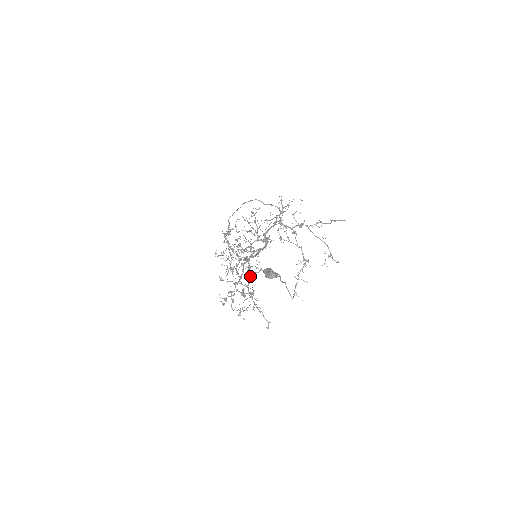
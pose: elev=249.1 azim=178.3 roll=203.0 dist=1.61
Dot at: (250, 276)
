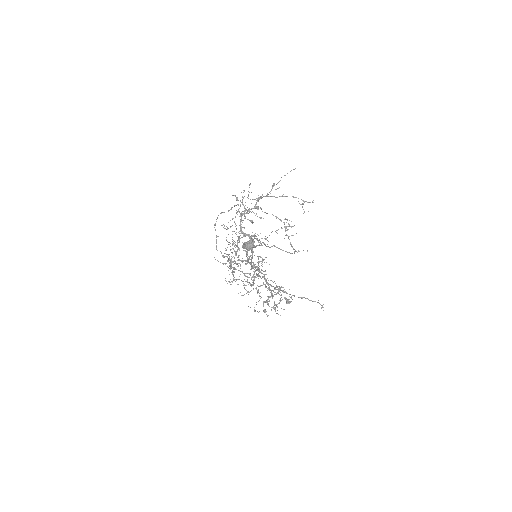
Dot at: (261, 273)
